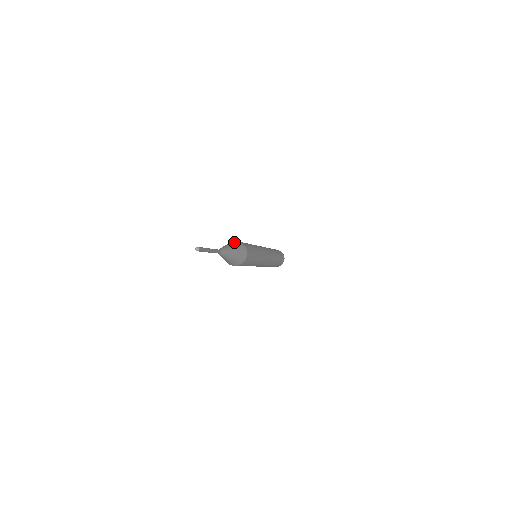
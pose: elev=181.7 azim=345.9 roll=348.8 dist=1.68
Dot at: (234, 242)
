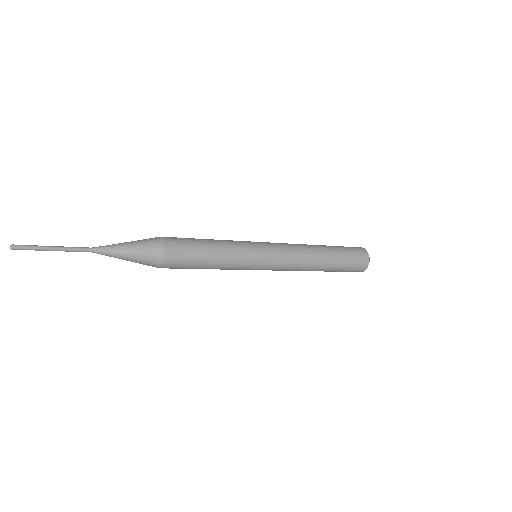
Dot at: (149, 238)
